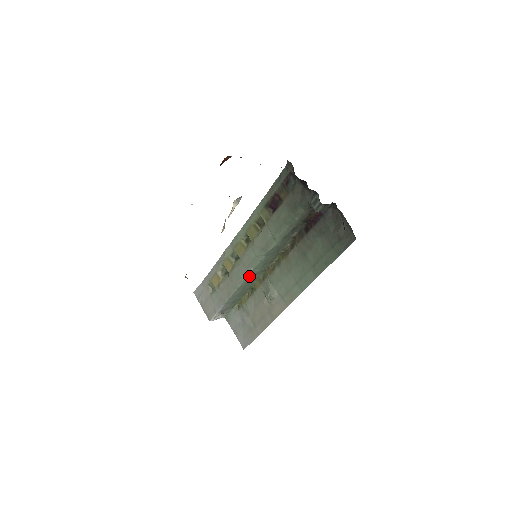
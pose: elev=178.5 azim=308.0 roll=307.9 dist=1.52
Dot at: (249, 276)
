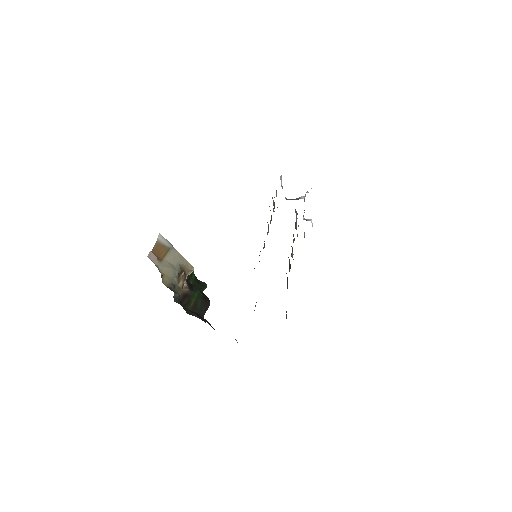
Dot at: occluded
